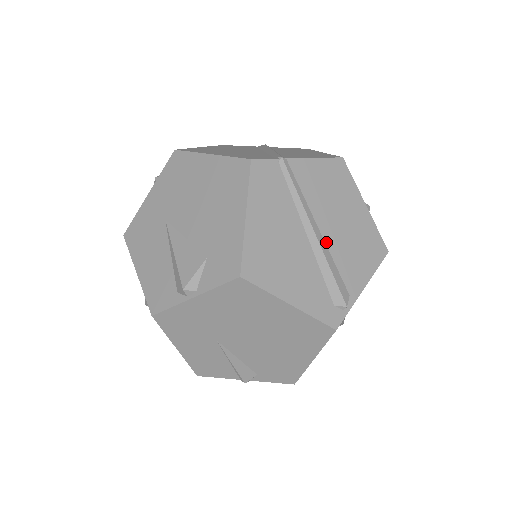
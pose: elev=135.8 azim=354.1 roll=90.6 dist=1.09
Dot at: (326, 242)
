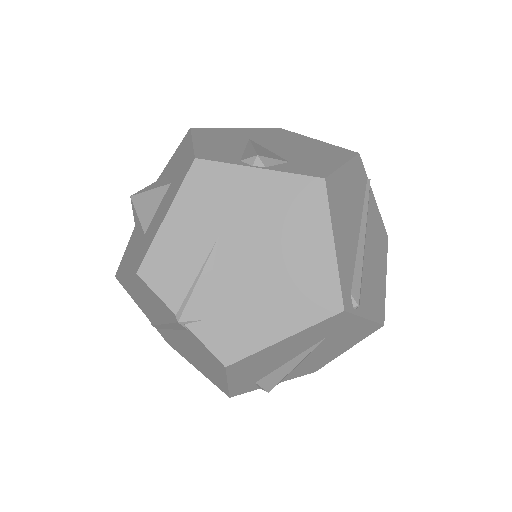
Dot at: (364, 254)
